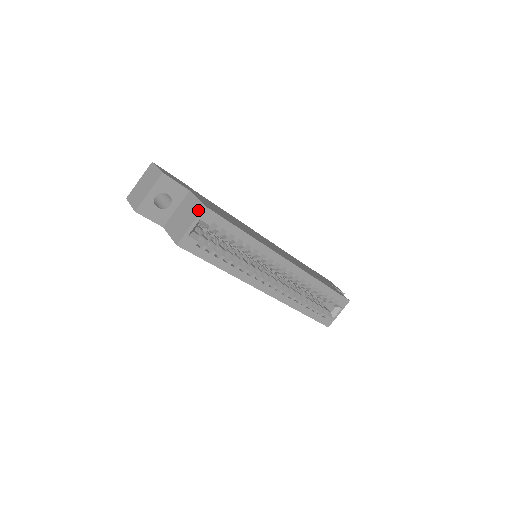
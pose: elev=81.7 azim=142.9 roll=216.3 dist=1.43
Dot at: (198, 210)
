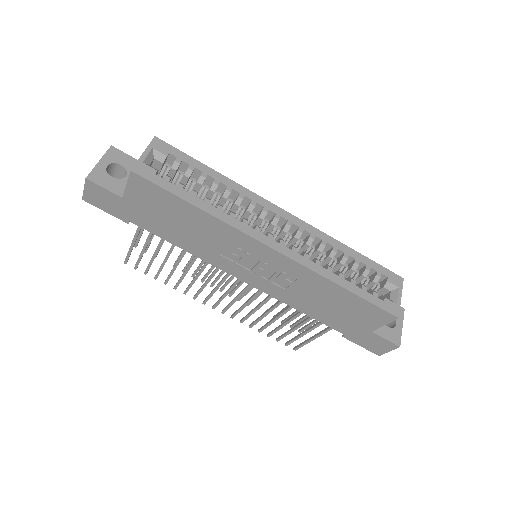
Dot at: (149, 145)
